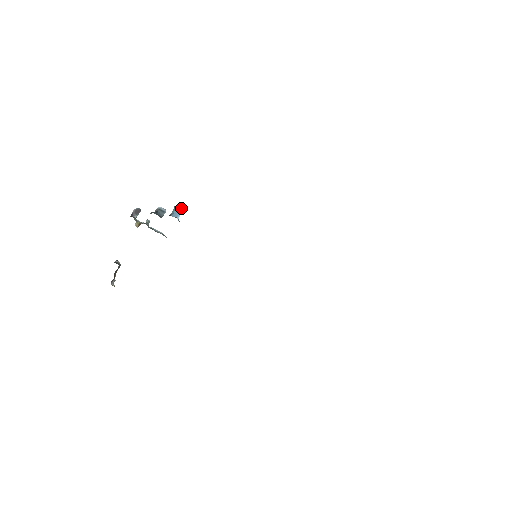
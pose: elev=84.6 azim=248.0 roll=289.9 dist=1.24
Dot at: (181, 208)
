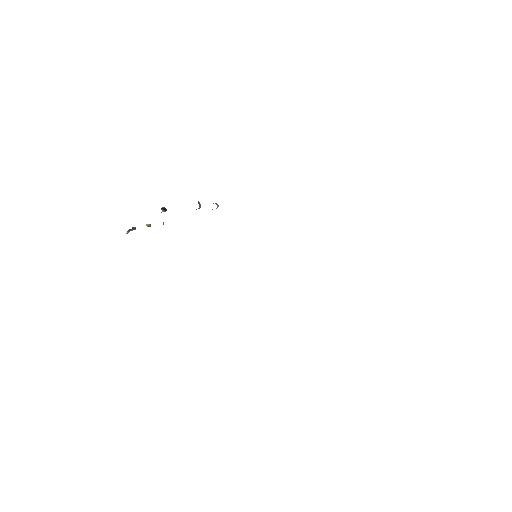
Dot at: occluded
